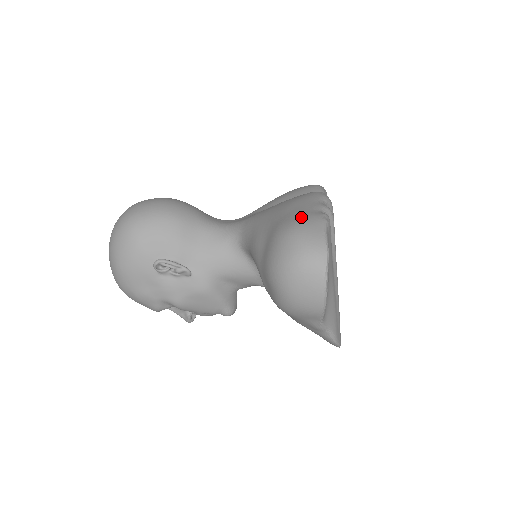
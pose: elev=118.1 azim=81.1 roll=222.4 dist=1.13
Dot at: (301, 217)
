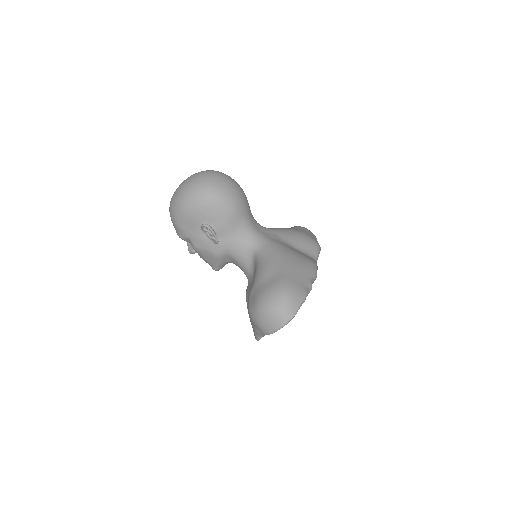
Dot at: (297, 286)
